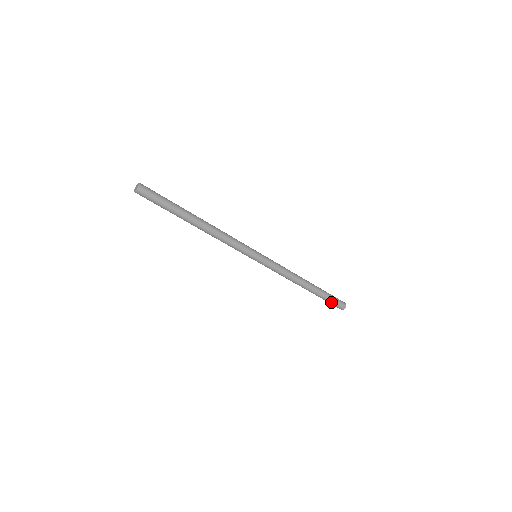
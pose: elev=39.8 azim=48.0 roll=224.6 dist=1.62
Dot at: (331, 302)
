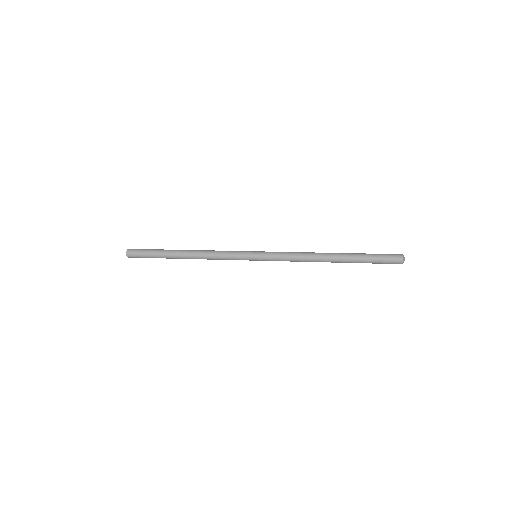
Dot at: (377, 263)
